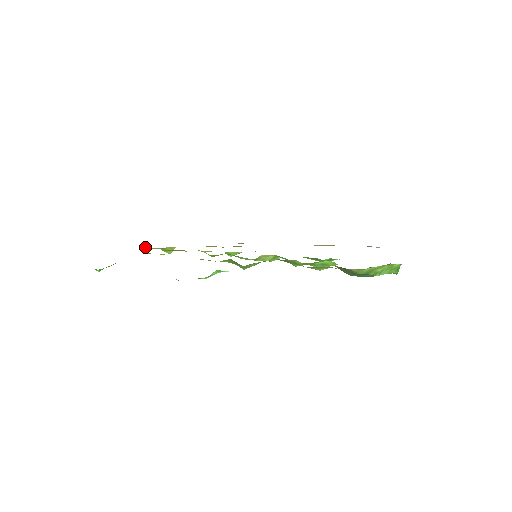
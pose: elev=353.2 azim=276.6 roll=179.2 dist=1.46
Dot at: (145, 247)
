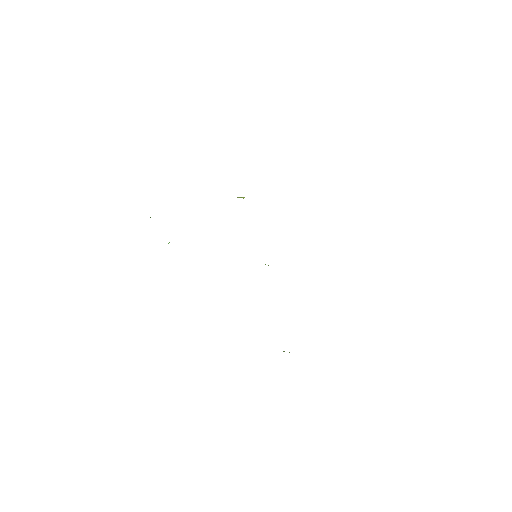
Dot at: occluded
